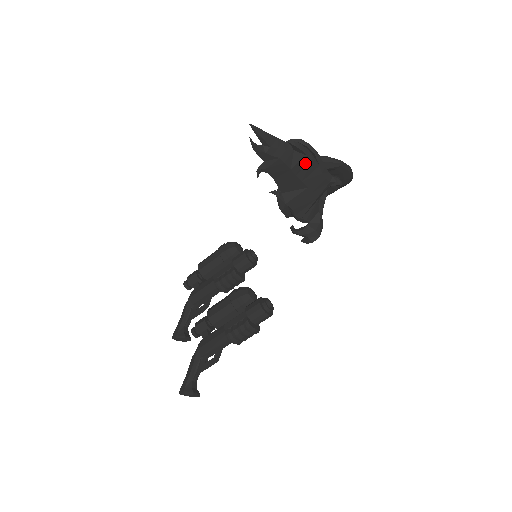
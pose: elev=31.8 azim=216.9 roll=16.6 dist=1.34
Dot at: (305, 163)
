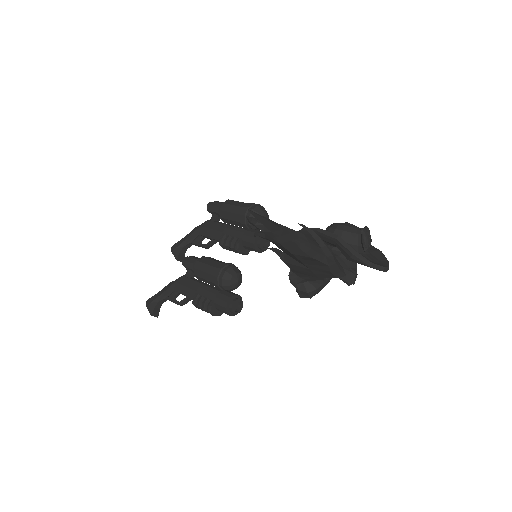
Dot at: (310, 259)
